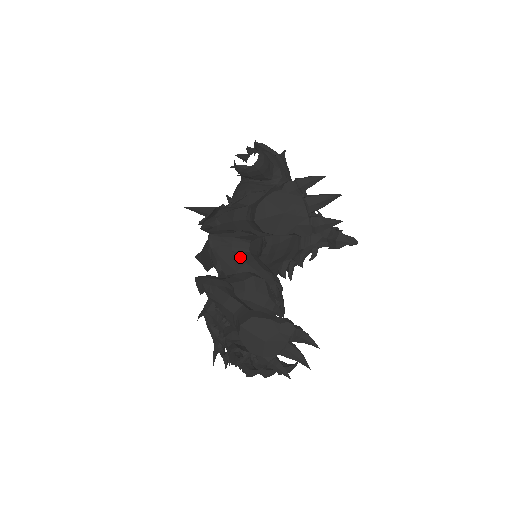
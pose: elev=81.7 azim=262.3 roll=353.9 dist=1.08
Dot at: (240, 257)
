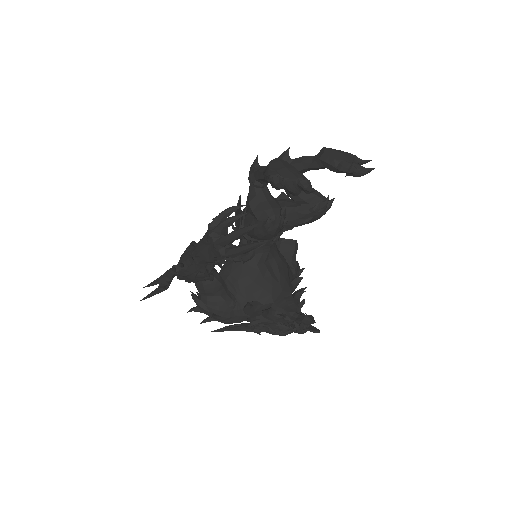
Dot at: occluded
